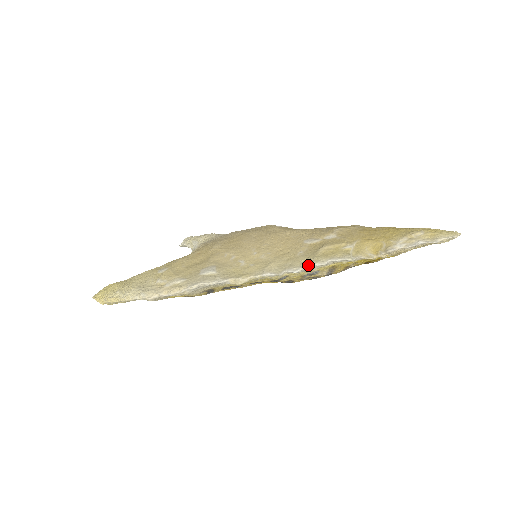
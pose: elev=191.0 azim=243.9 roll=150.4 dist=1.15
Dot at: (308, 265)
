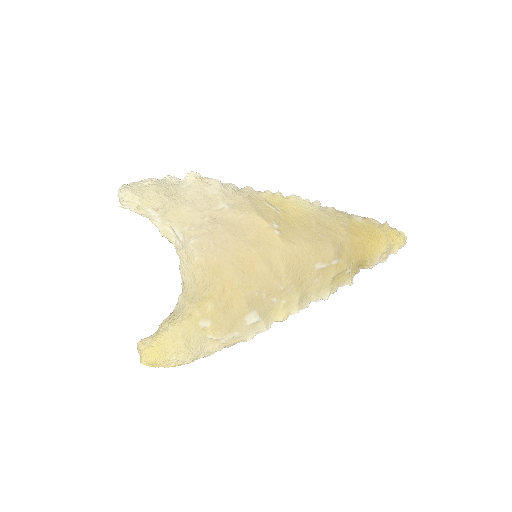
Dot at: (327, 297)
